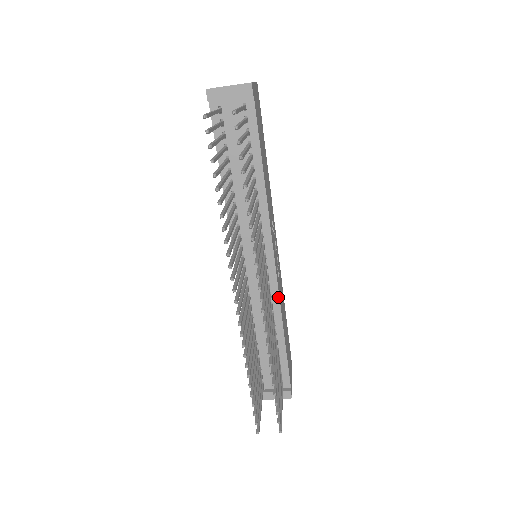
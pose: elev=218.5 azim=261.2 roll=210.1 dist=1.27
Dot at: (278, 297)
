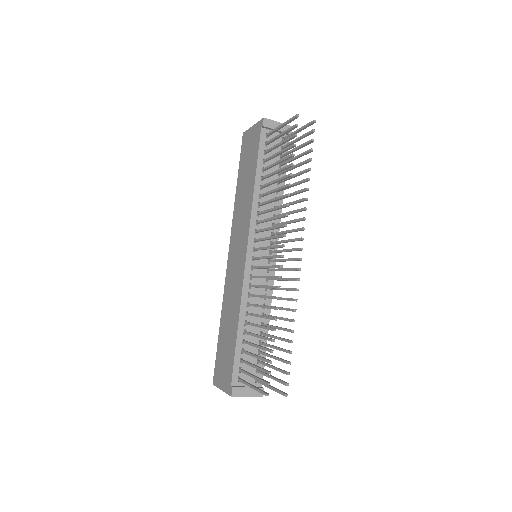
Dot at: (272, 291)
